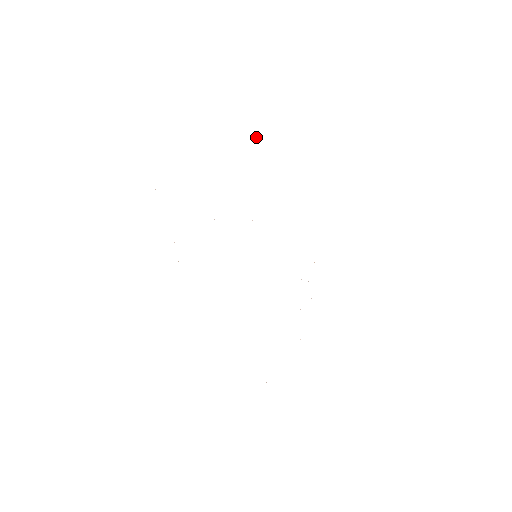
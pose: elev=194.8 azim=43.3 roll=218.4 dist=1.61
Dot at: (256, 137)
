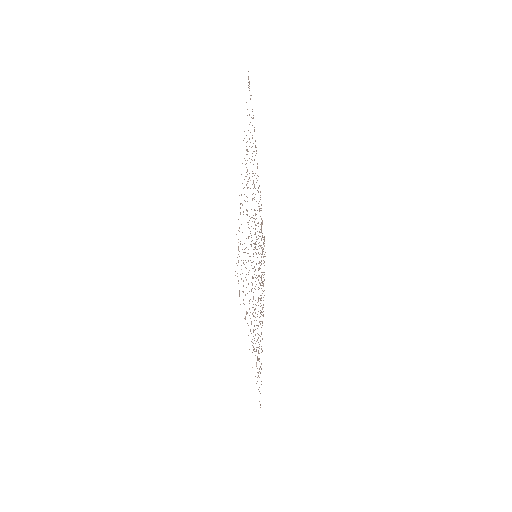
Dot at: occluded
